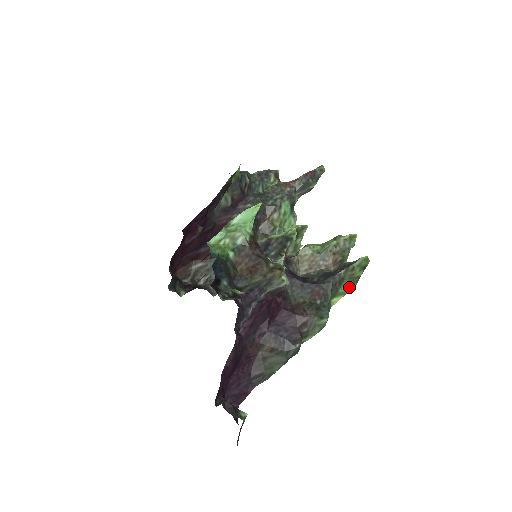
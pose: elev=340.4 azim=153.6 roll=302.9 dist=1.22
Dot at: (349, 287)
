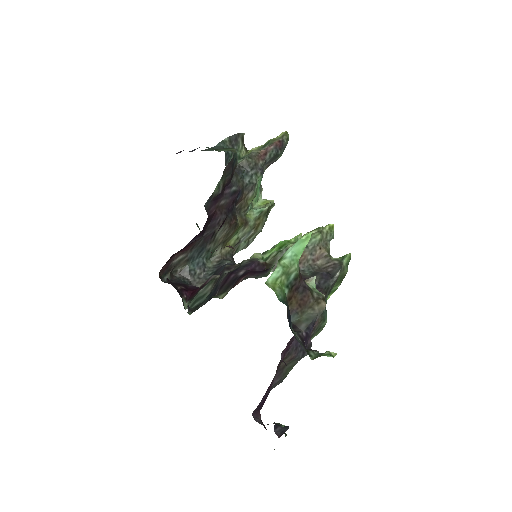
Dot at: (339, 285)
